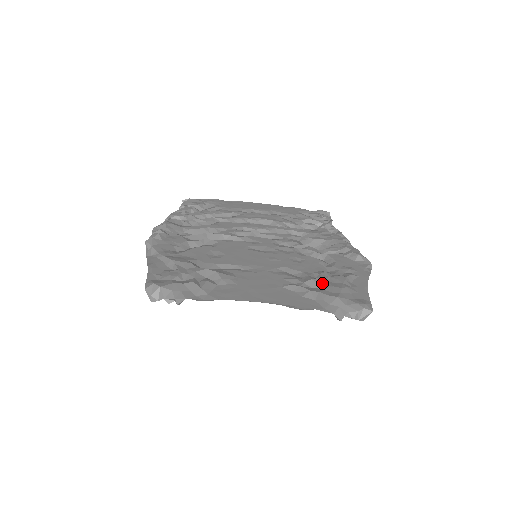
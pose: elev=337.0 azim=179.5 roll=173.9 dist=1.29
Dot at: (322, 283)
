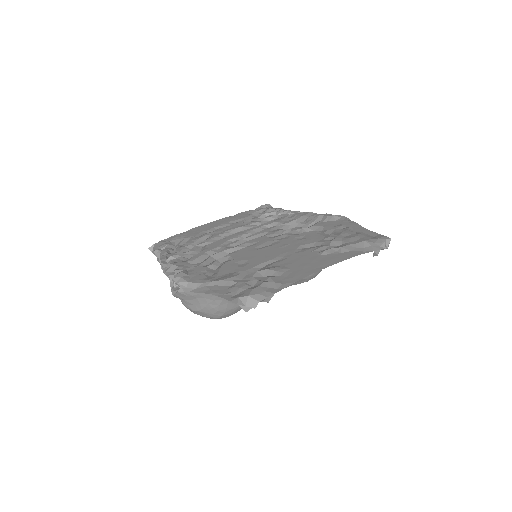
Dot at: (340, 240)
